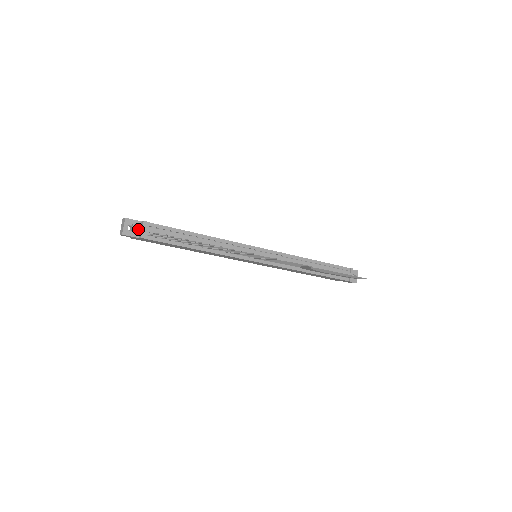
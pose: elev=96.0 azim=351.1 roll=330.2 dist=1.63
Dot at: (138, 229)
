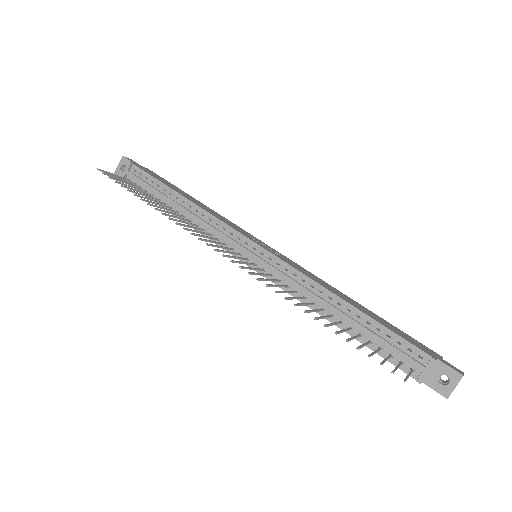
Dot at: occluded
